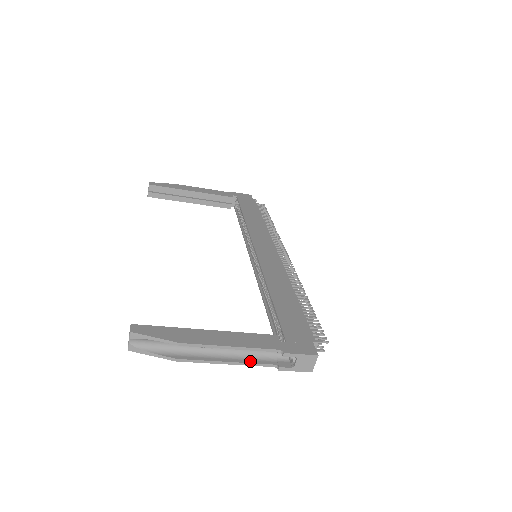
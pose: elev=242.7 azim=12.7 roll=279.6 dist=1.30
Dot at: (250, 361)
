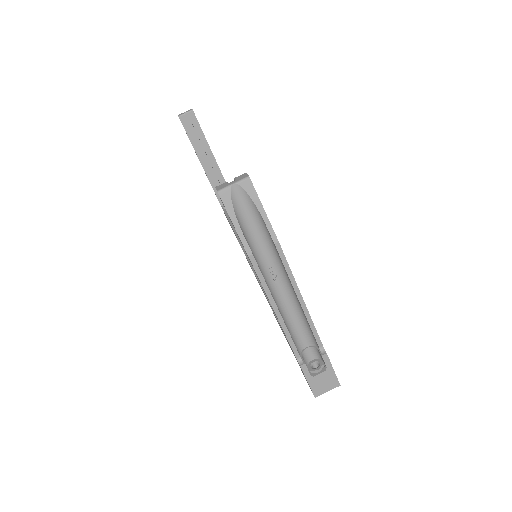
Dot at: (289, 331)
